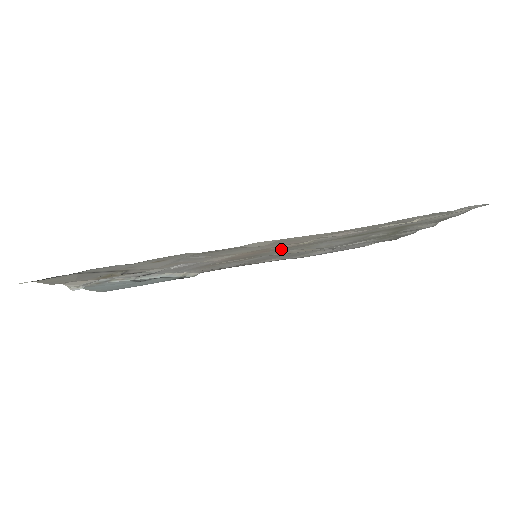
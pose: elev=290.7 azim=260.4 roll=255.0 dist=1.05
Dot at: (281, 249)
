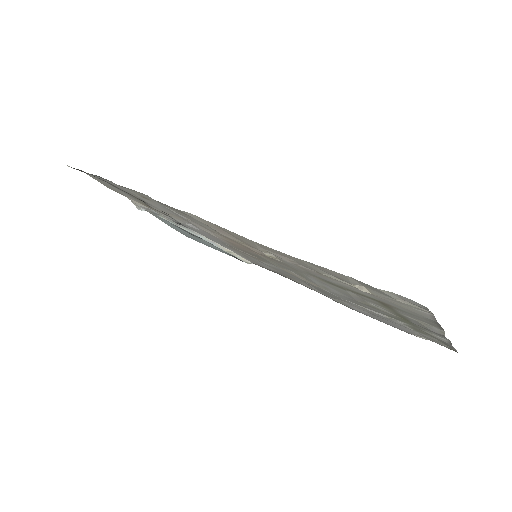
Dot at: (270, 259)
